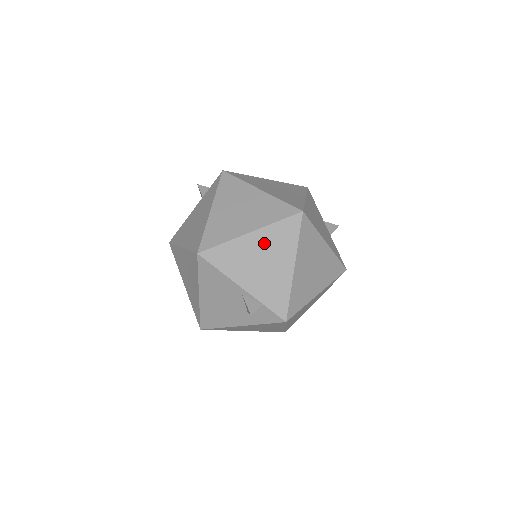
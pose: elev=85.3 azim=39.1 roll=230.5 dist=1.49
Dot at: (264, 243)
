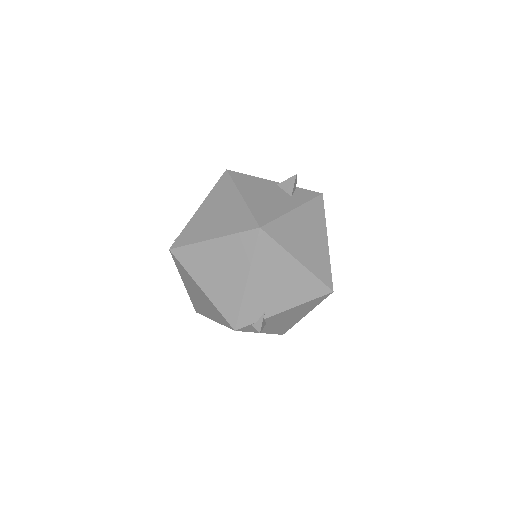
Dot at: occluded
